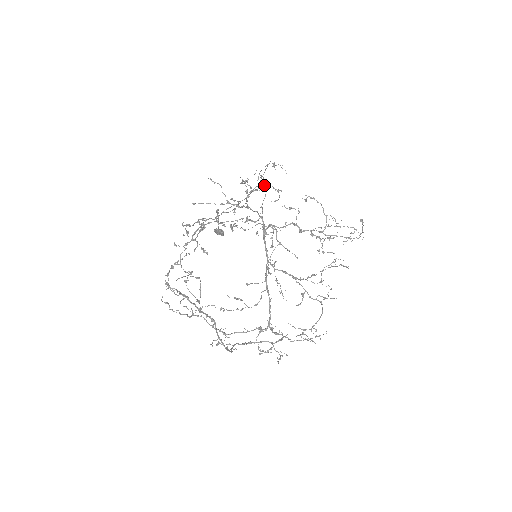
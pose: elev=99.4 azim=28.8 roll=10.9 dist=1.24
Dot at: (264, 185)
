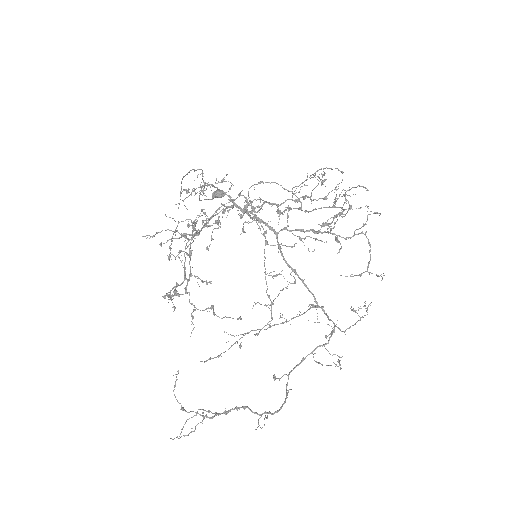
Dot at: occluded
